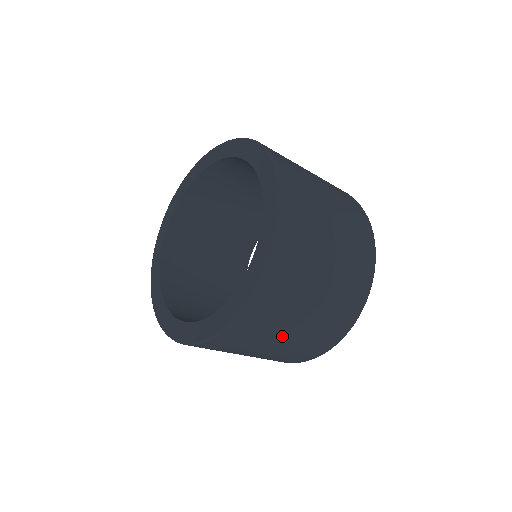
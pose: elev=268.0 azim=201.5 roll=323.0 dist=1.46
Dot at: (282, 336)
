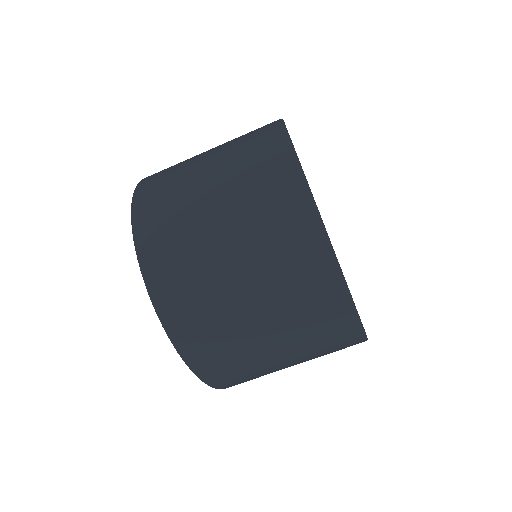
Dot at: (253, 328)
